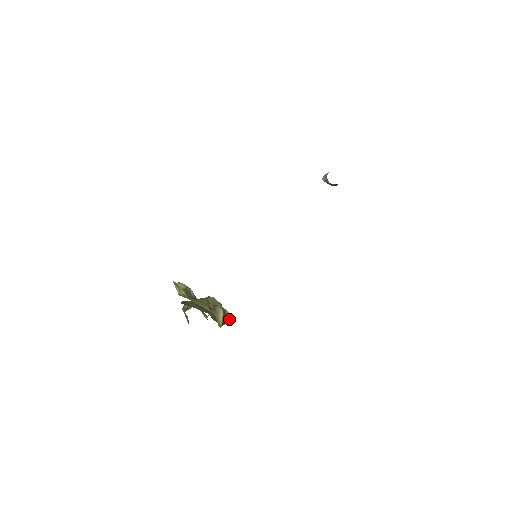
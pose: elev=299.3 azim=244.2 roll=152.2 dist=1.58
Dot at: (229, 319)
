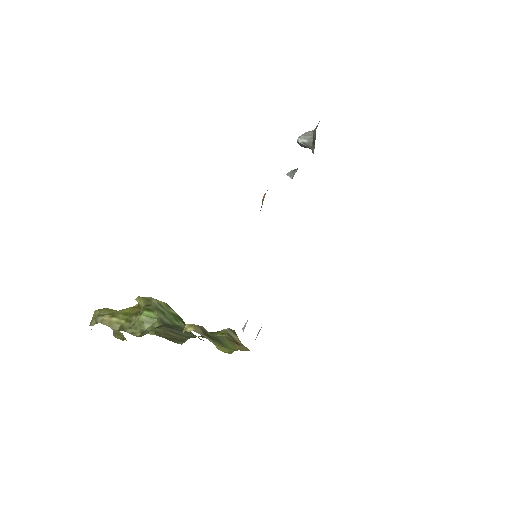
Dot at: occluded
